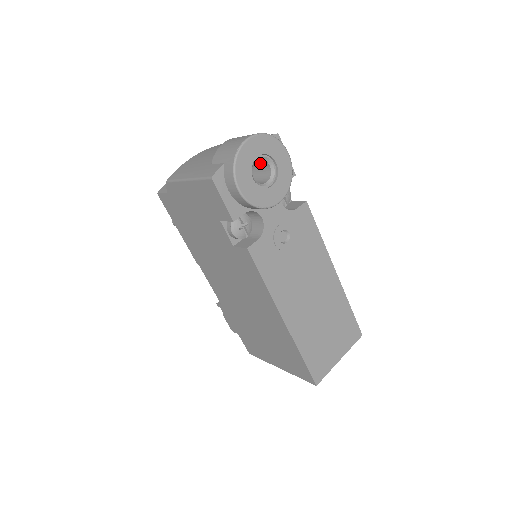
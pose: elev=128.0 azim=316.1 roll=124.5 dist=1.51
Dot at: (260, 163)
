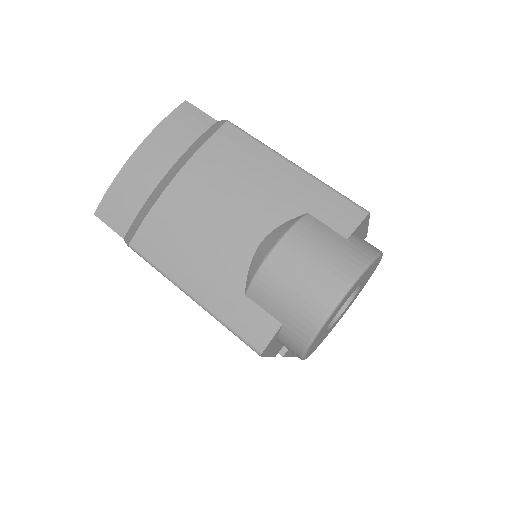
Dot at: occluded
